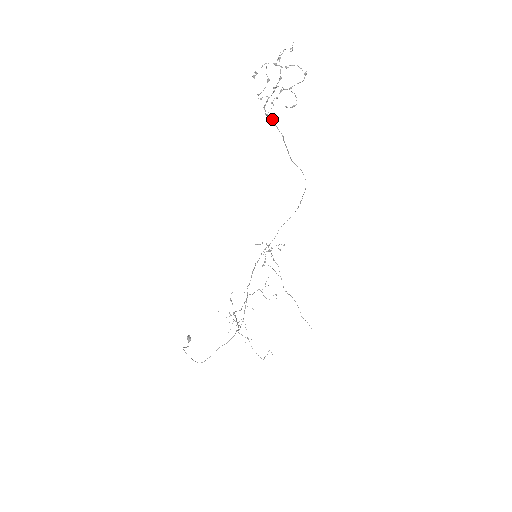
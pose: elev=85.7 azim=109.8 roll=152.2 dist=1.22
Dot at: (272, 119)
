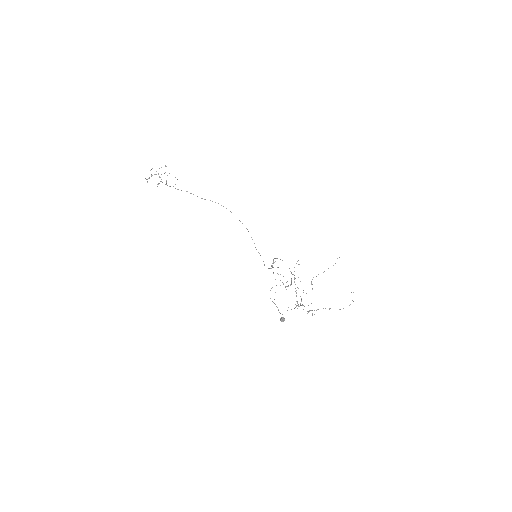
Dot at: occluded
